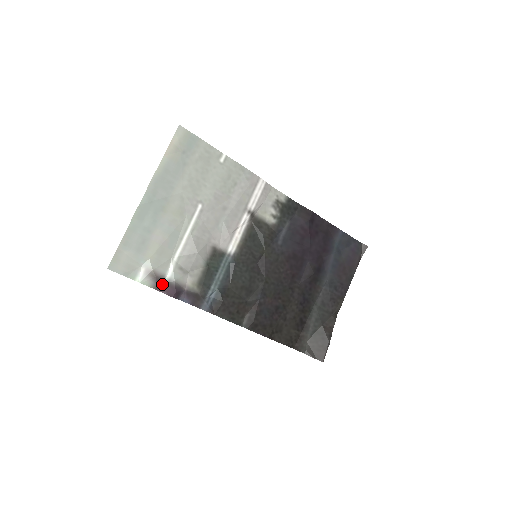
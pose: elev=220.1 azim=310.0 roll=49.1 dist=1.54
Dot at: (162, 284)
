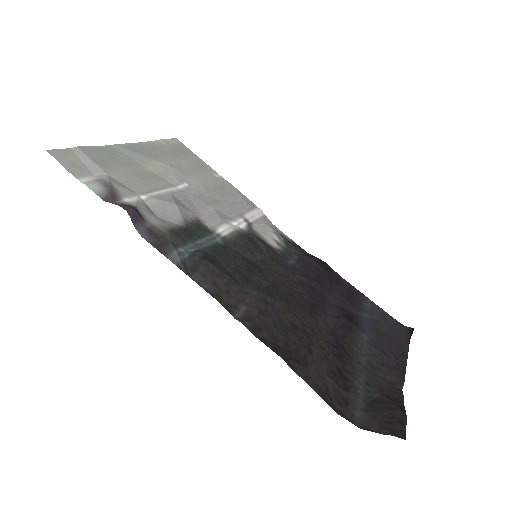
Dot at: occluded
